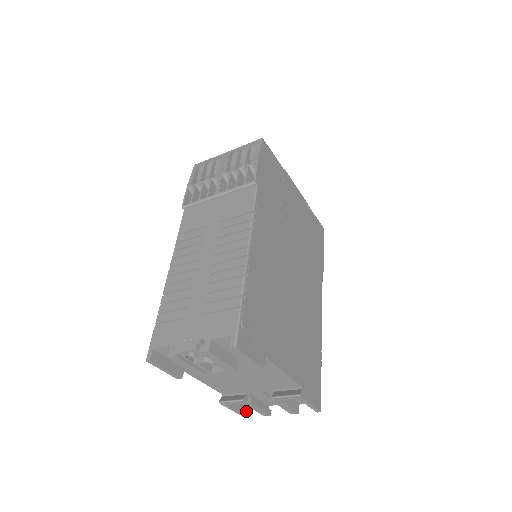
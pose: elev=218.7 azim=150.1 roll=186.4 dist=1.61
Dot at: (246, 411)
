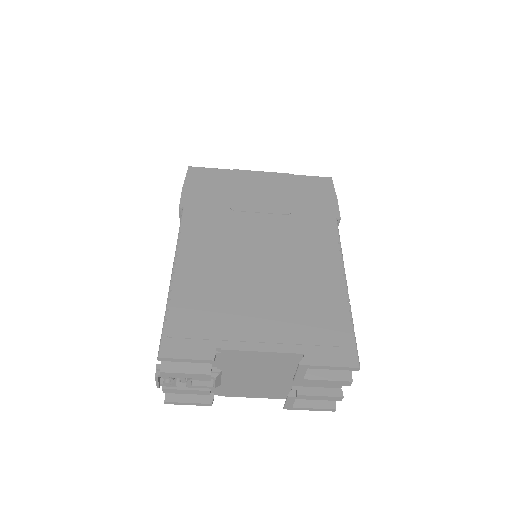
Dot at: (330, 404)
